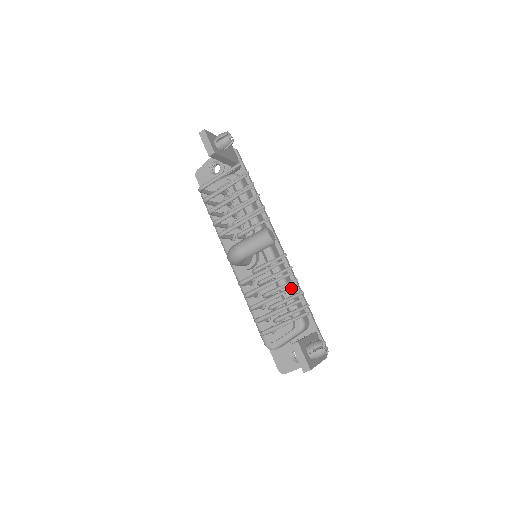
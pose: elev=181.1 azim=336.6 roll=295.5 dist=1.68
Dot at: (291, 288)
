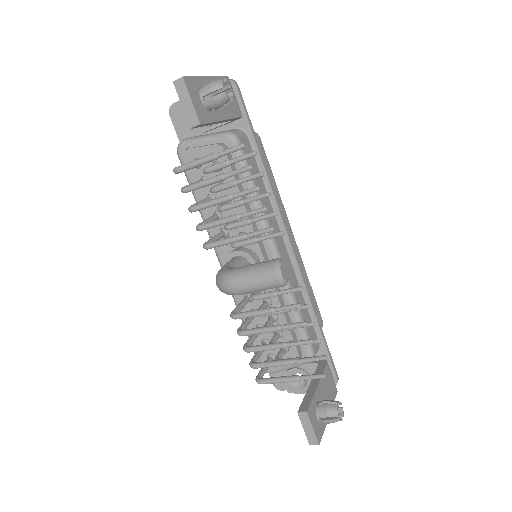
Dot at: (305, 343)
